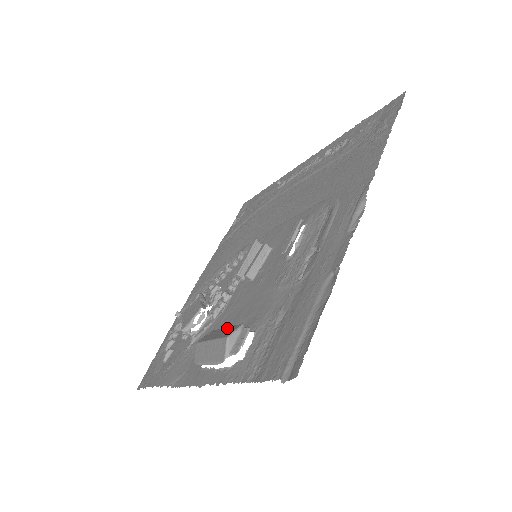
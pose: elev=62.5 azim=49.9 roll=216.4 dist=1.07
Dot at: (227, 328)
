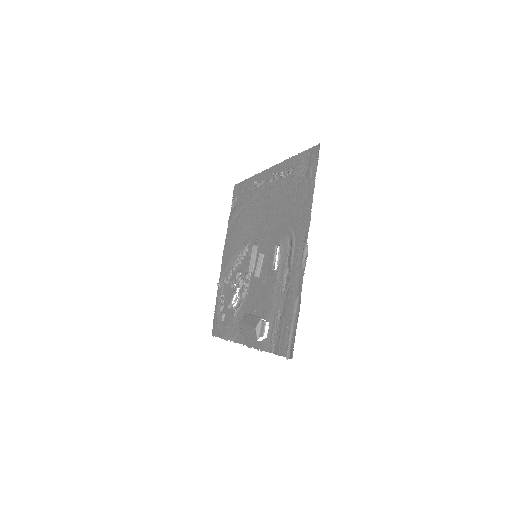
Dot at: (253, 318)
